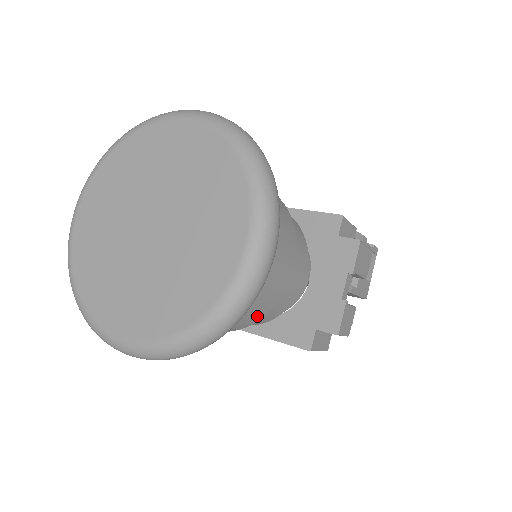
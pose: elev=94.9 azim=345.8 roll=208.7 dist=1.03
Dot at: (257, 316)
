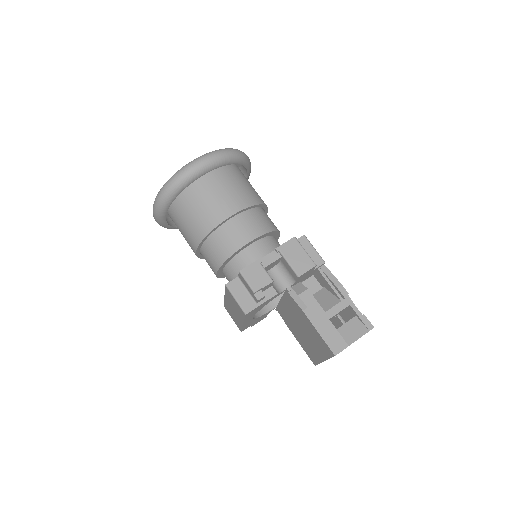
Dot at: (204, 229)
